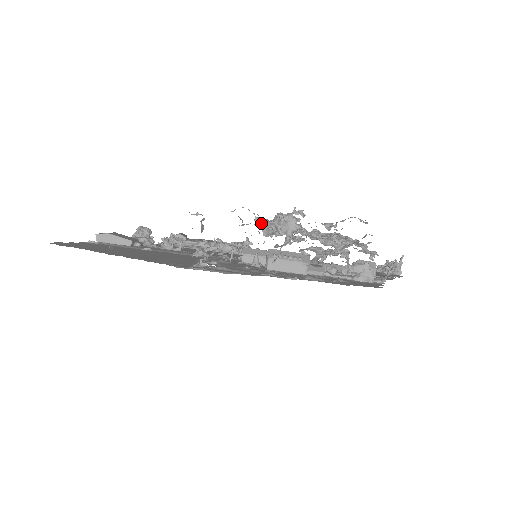
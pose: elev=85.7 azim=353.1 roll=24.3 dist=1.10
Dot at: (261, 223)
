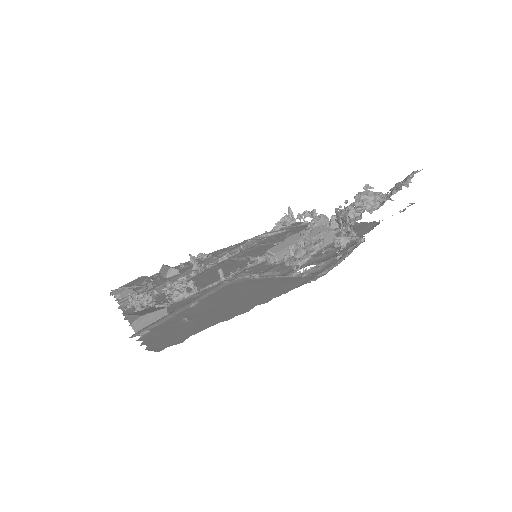
Dot at: (342, 209)
